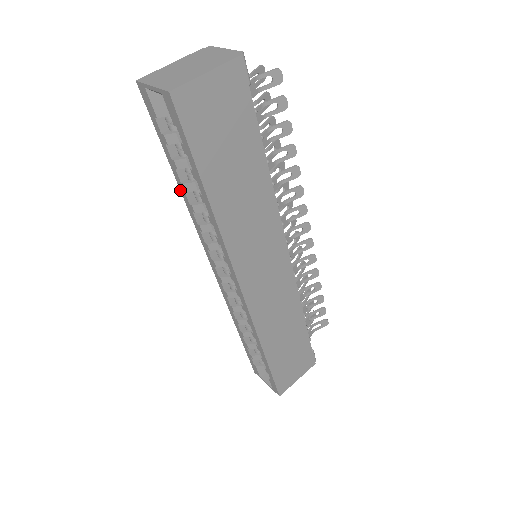
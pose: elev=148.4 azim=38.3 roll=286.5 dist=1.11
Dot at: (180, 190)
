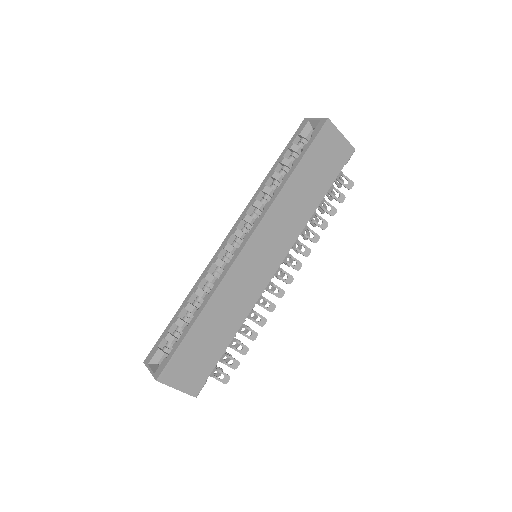
Dot at: (266, 177)
